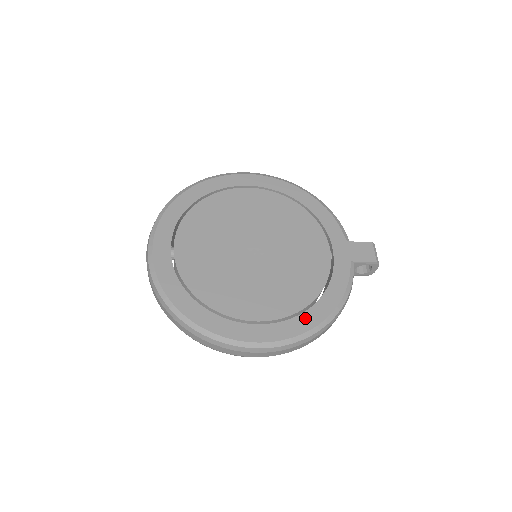
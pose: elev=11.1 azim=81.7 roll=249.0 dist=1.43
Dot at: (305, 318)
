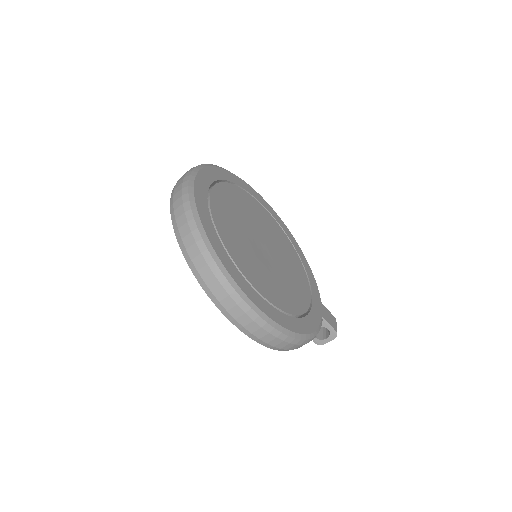
Dot at: (288, 320)
